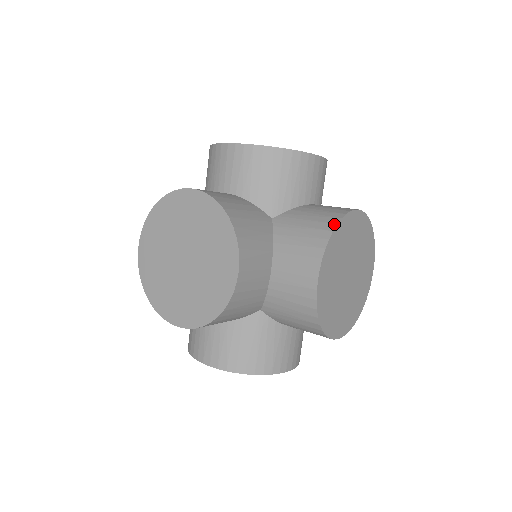
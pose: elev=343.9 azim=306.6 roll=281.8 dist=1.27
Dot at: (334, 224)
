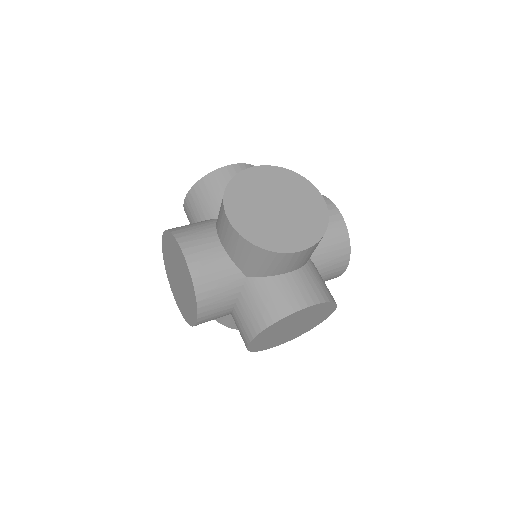
Dot at: (272, 322)
